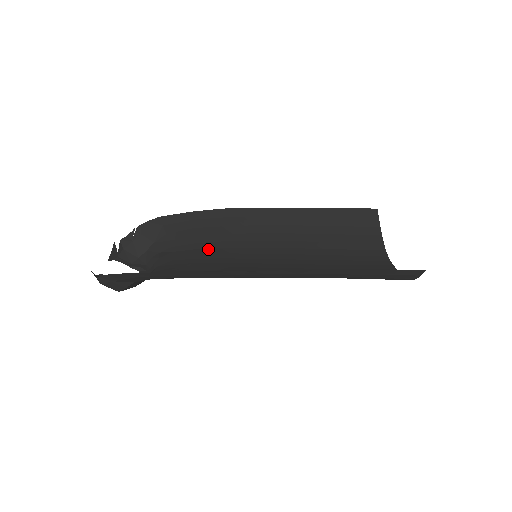
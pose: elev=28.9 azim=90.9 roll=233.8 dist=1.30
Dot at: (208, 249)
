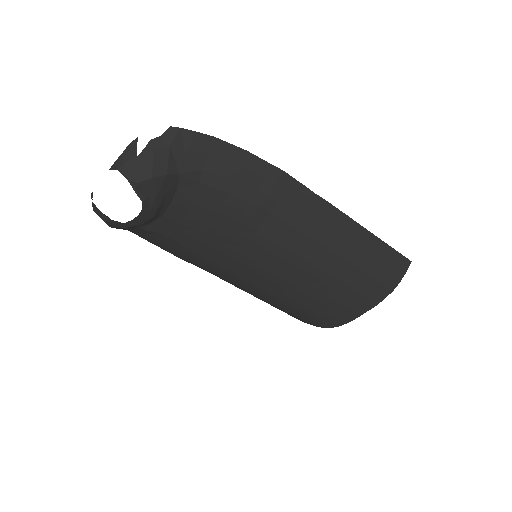
Dot at: (194, 249)
